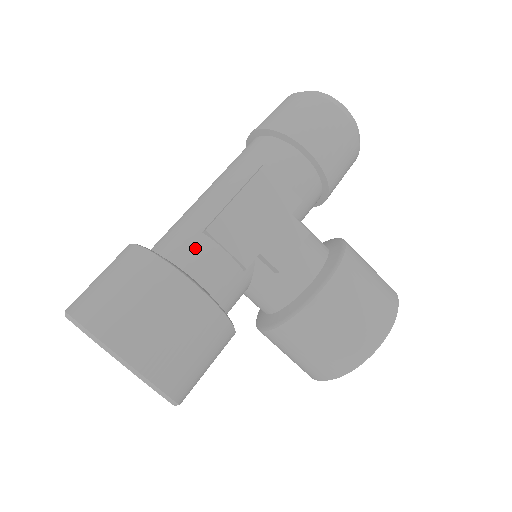
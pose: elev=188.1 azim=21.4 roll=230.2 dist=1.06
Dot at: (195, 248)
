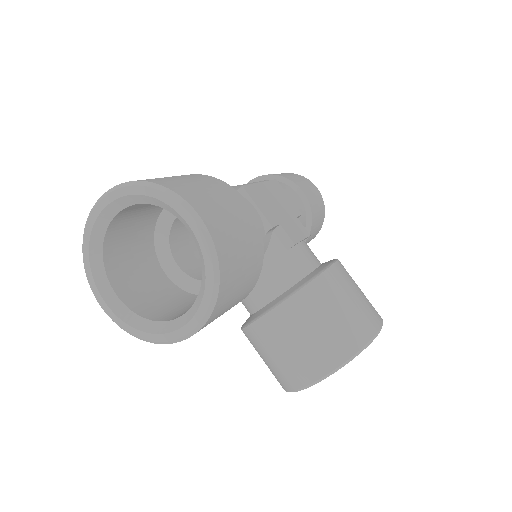
Dot at: occluded
